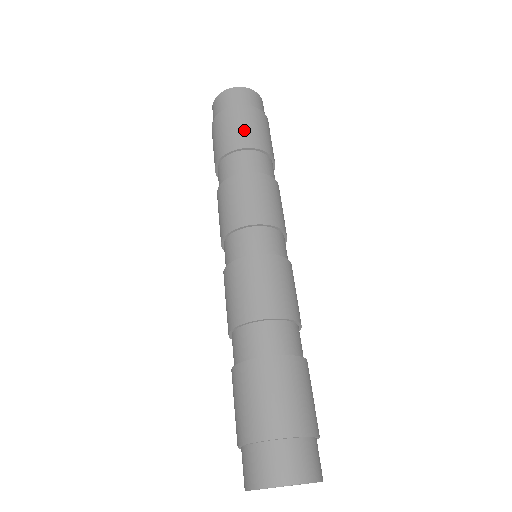
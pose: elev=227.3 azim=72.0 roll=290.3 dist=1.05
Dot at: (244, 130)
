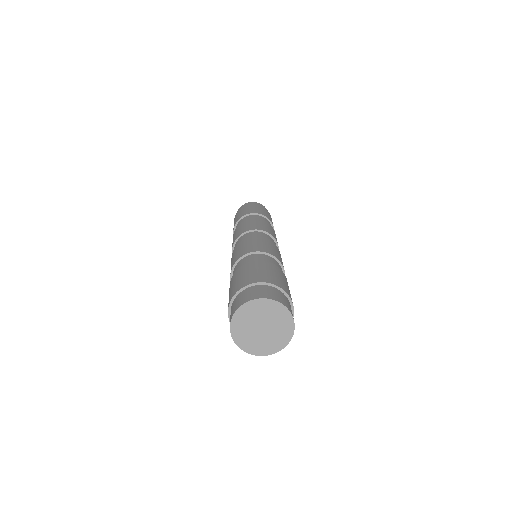
Dot at: (255, 209)
